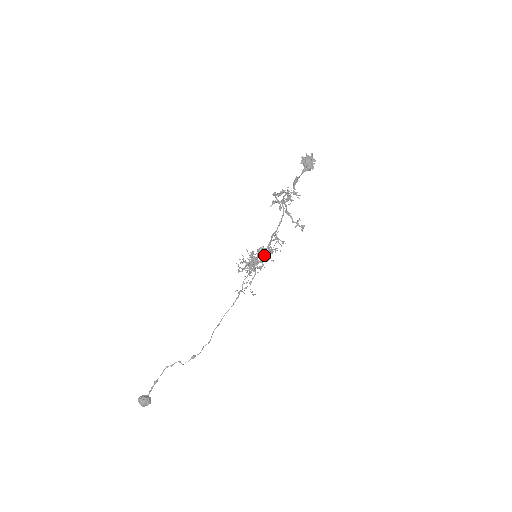
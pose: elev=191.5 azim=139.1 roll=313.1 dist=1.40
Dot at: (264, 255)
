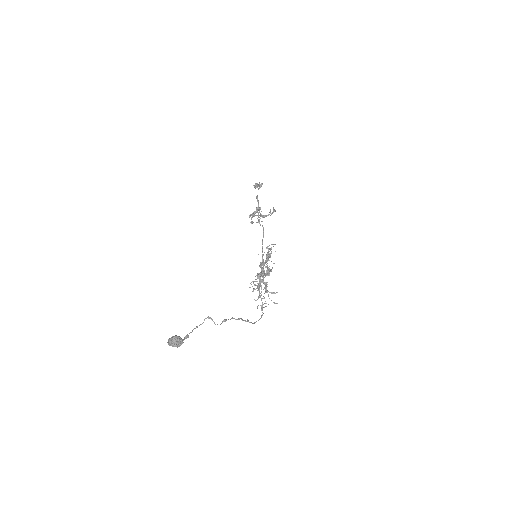
Dot at: (267, 270)
